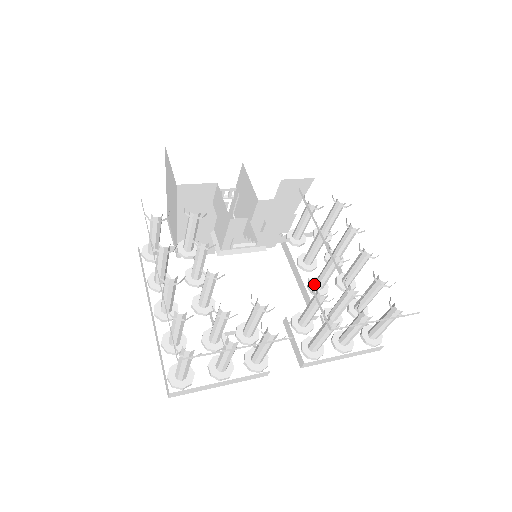
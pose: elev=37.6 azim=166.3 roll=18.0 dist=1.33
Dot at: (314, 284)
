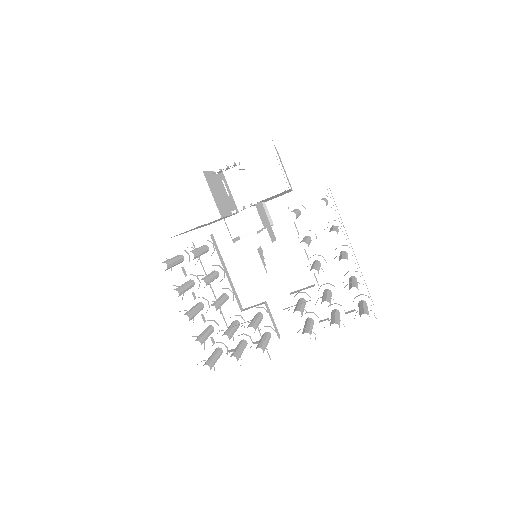
Dot at: occluded
